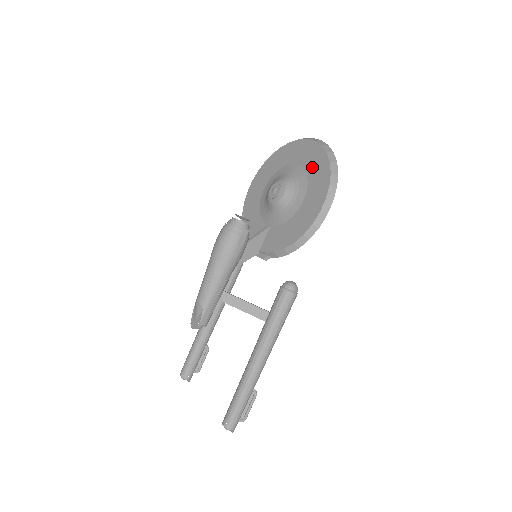
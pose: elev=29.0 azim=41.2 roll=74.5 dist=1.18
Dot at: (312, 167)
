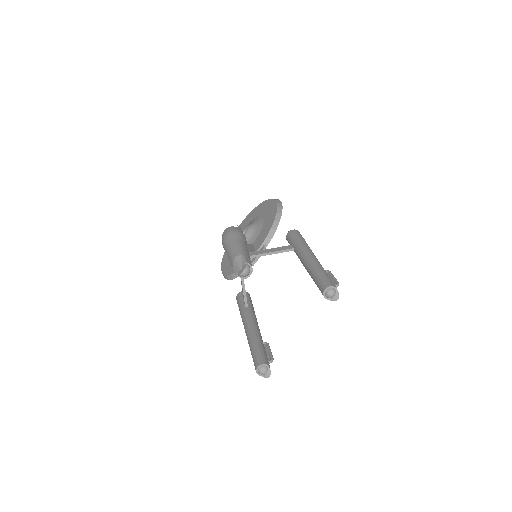
Dot at: (255, 214)
